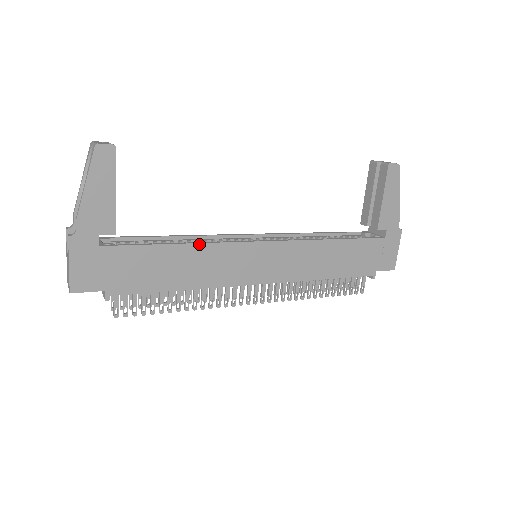
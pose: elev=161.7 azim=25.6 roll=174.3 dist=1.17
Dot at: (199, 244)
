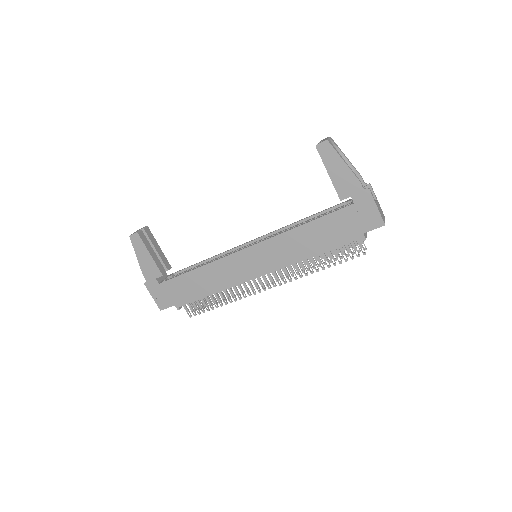
Dot at: (207, 265)
